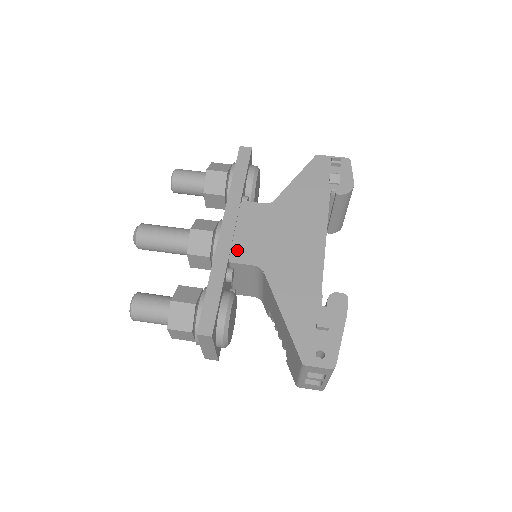
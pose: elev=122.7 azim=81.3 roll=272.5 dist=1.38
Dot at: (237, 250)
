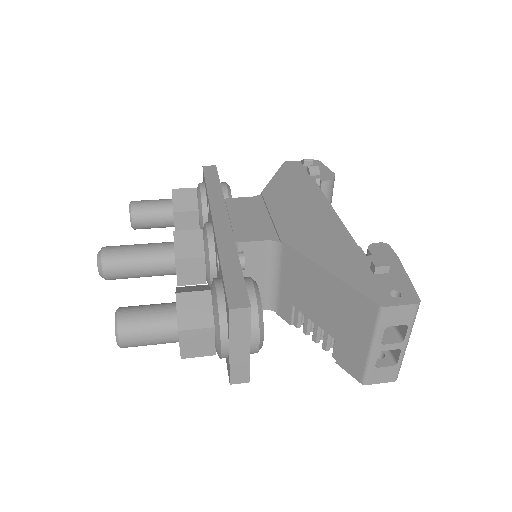
Dot at: (241, 232)
